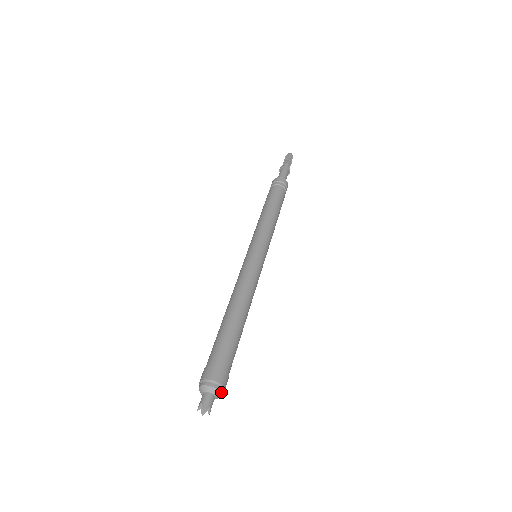
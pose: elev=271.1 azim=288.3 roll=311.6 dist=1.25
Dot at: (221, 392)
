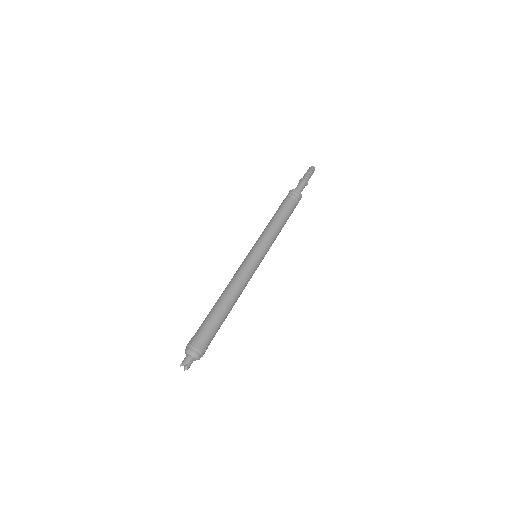
Dot at: (197, 355)
